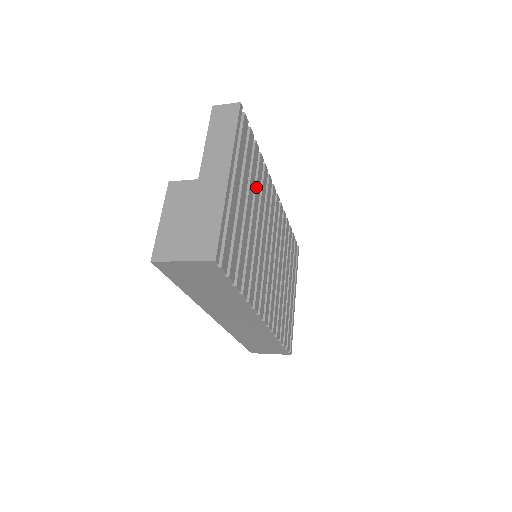
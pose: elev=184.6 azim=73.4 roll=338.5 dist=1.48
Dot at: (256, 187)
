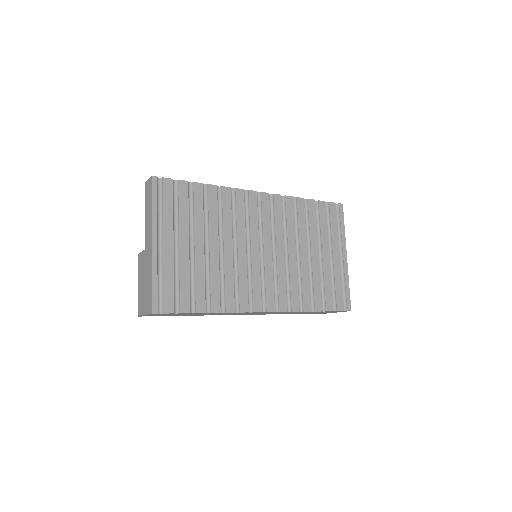
Dot at: (209, 218)
